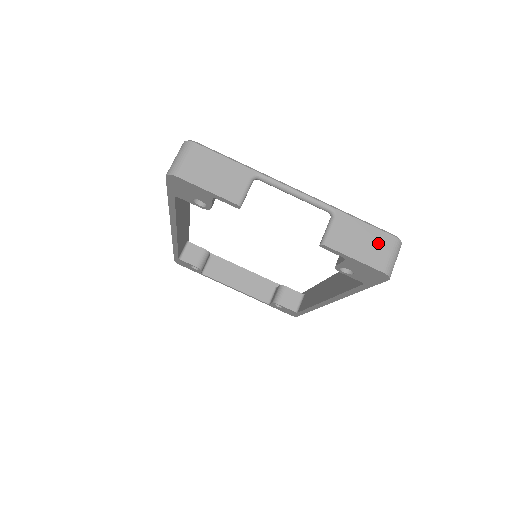
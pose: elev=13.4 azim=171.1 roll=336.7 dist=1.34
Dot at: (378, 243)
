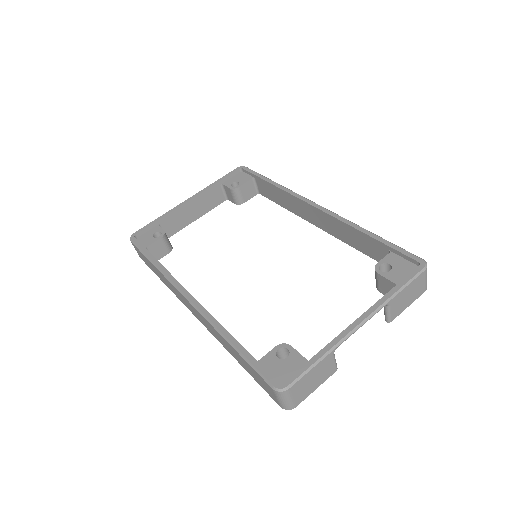
Dot at: (417, 285)
